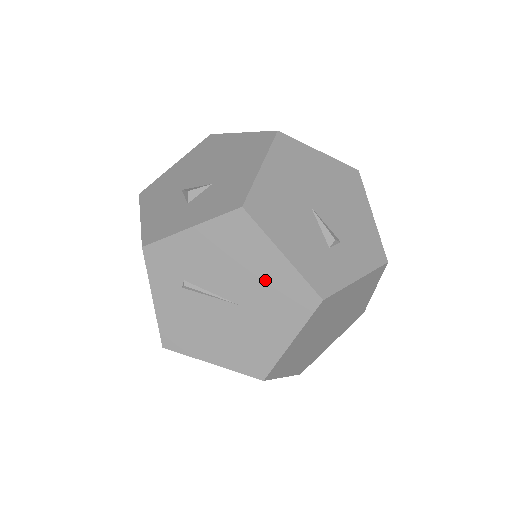
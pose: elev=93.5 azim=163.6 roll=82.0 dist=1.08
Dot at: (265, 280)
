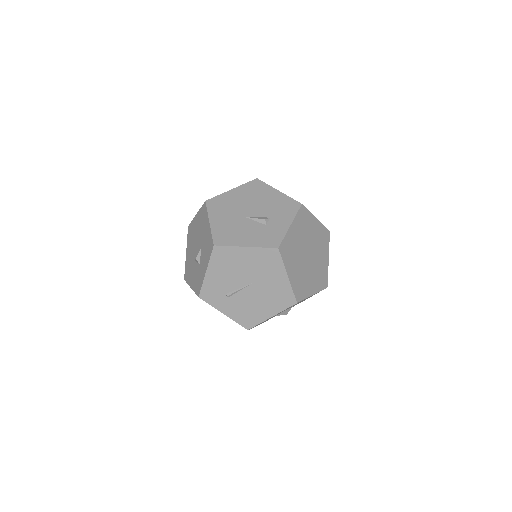
Dot at: (251, 263)
